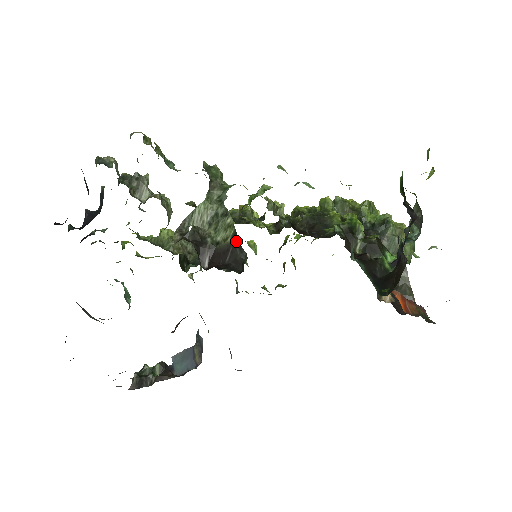
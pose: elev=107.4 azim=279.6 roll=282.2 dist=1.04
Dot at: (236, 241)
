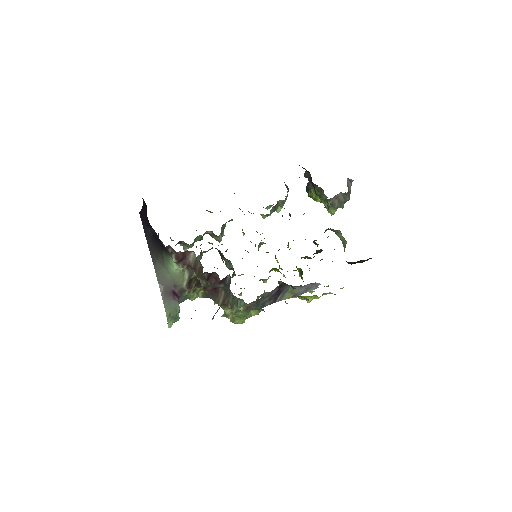
Dot at: occluded
